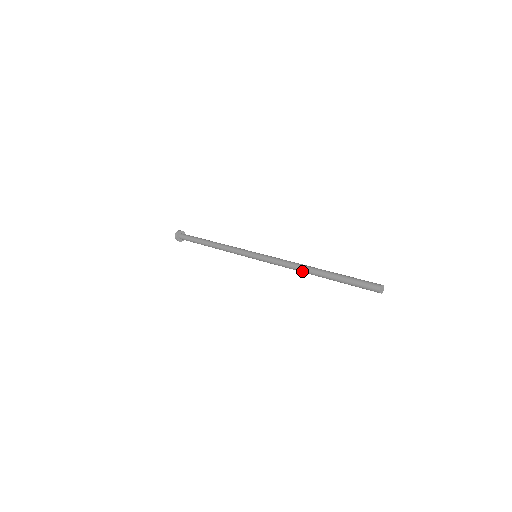
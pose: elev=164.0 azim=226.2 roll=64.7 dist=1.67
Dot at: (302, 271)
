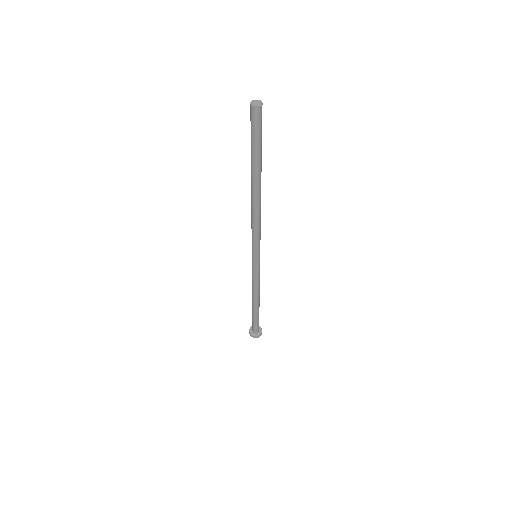
Dot at: (251, 203)
